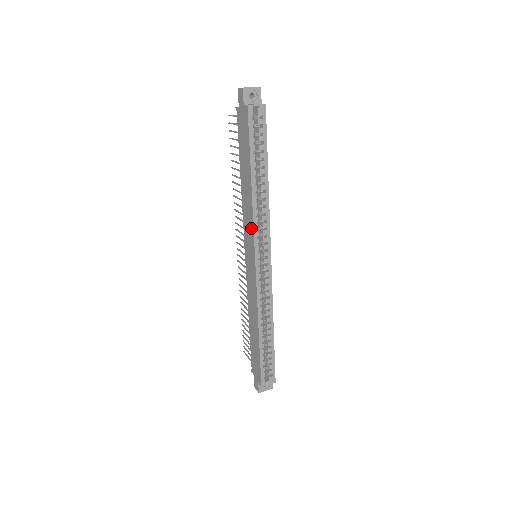
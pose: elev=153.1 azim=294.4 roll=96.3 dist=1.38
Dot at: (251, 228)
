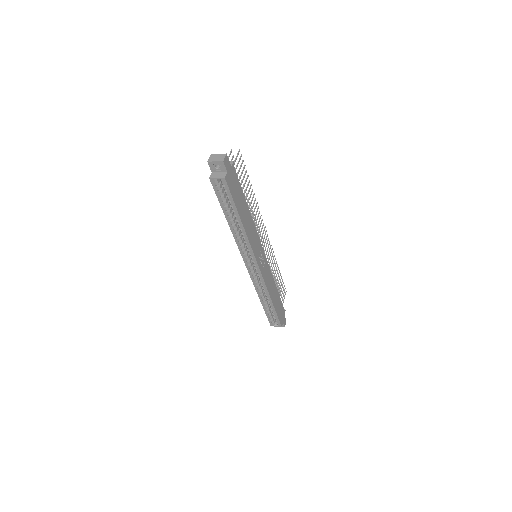
Dot at: occluded
